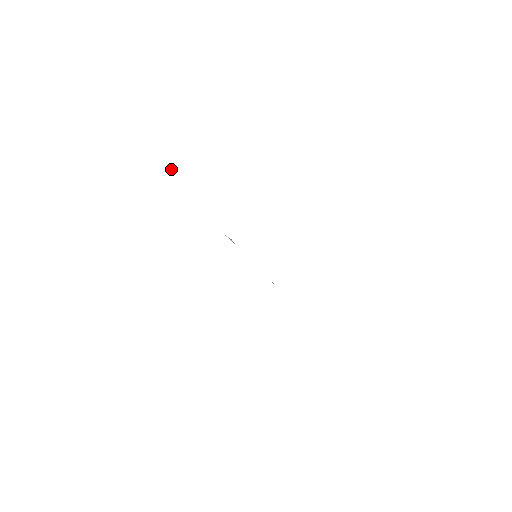
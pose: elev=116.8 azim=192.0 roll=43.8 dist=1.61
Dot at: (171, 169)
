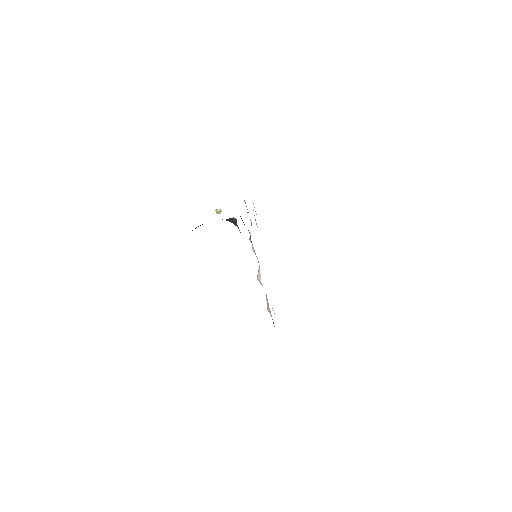
Dot at: (217, 211)
